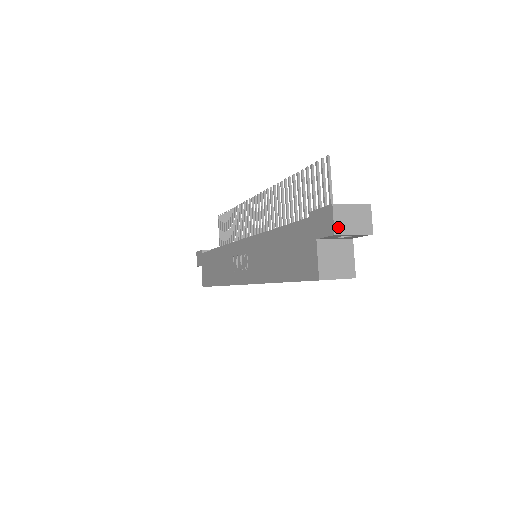
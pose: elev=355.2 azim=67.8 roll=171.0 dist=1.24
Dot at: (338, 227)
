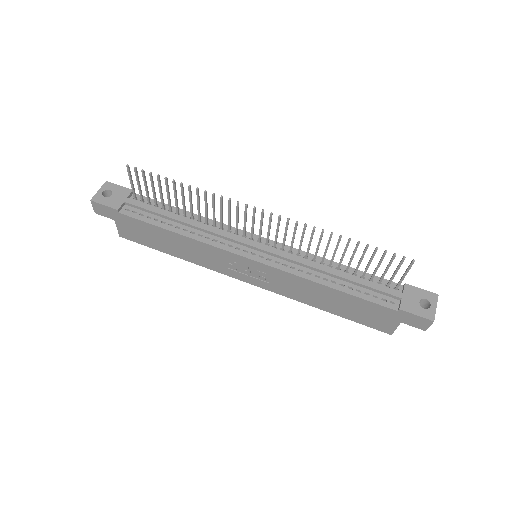
Dot at: (428, 326)
